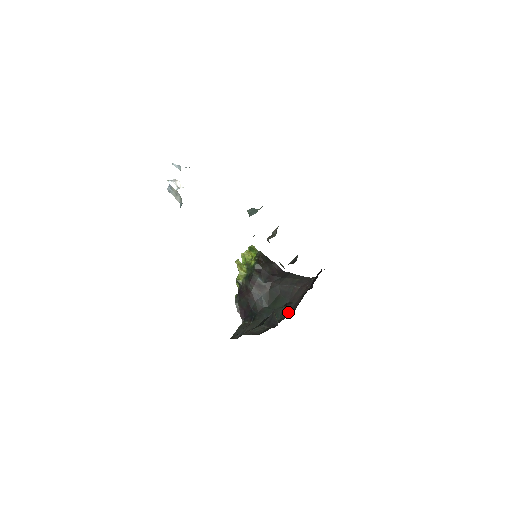
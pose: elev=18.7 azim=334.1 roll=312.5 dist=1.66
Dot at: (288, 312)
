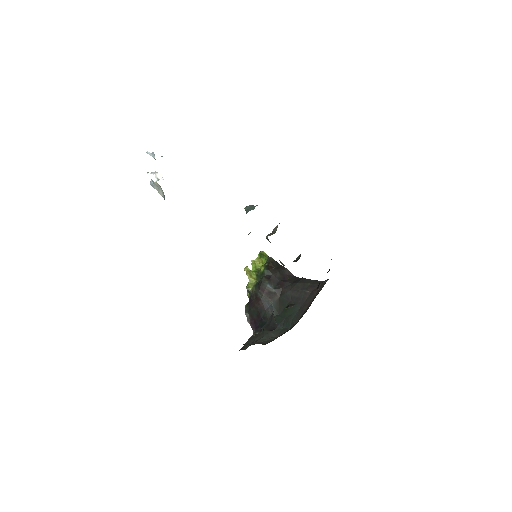
Dot at: (298, 319)
